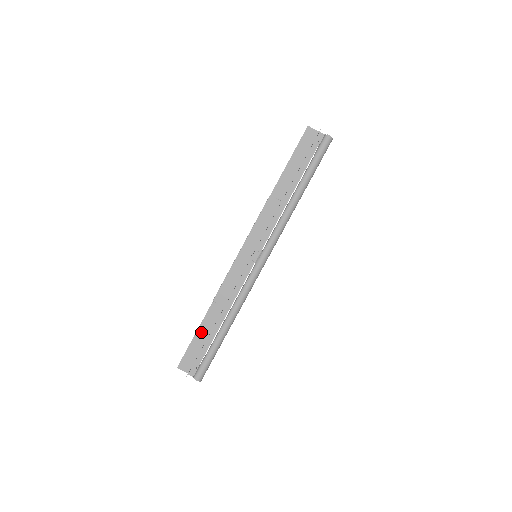
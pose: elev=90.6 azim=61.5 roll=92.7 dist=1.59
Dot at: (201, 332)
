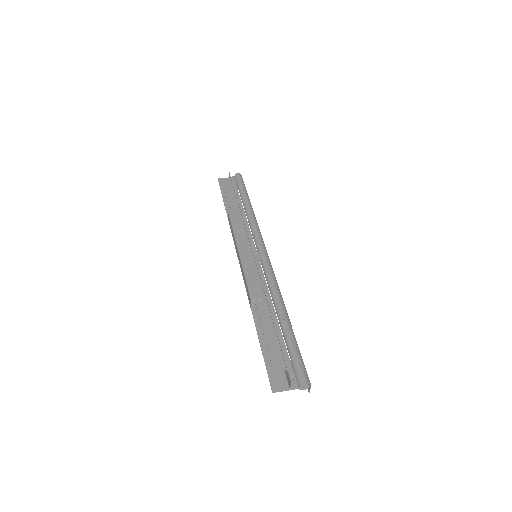
Dot at: (265, 332)
